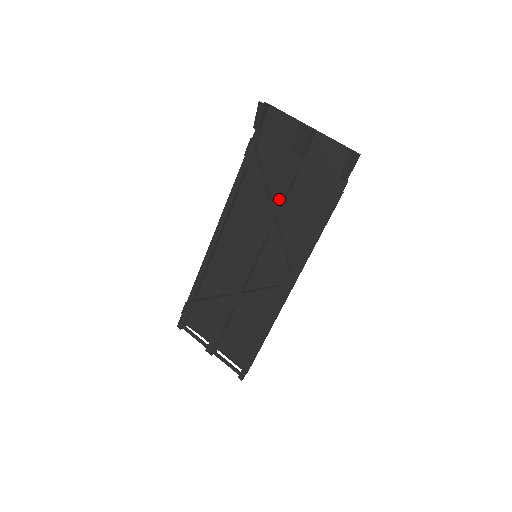
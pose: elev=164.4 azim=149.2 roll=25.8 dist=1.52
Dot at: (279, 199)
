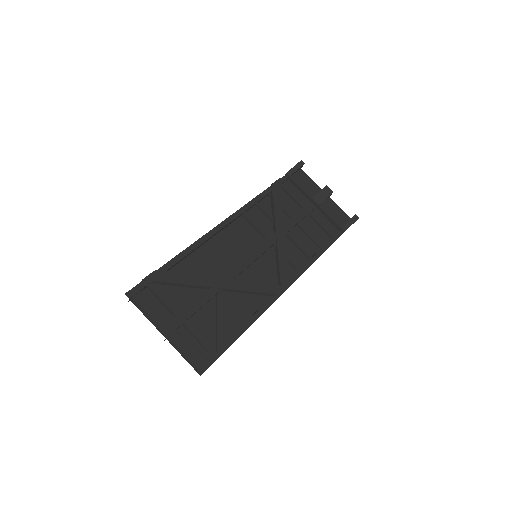
Dot at: (292, 223)
